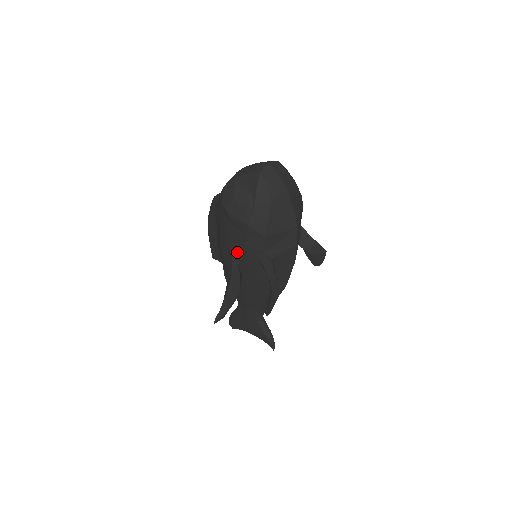
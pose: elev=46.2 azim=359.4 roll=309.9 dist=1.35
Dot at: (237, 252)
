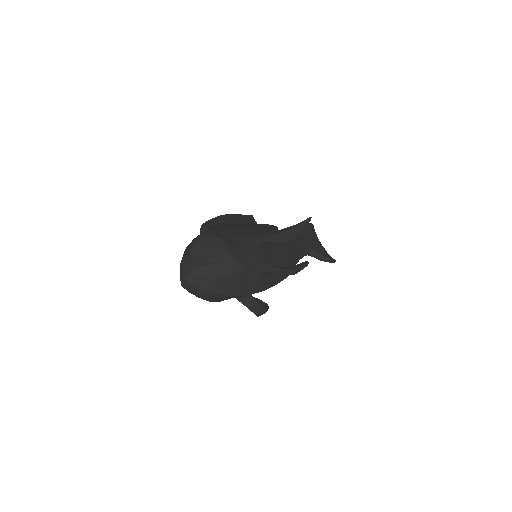
Dot at: occluded
